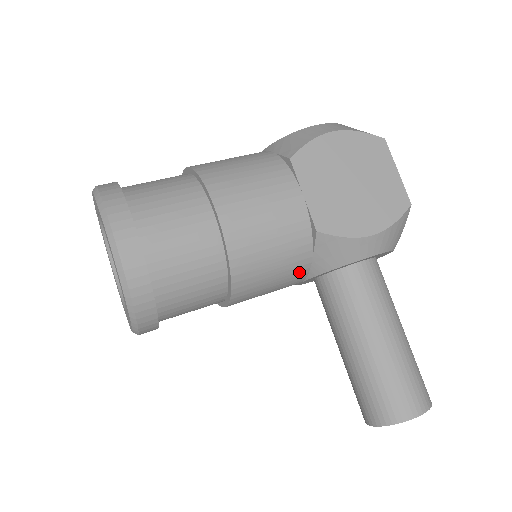
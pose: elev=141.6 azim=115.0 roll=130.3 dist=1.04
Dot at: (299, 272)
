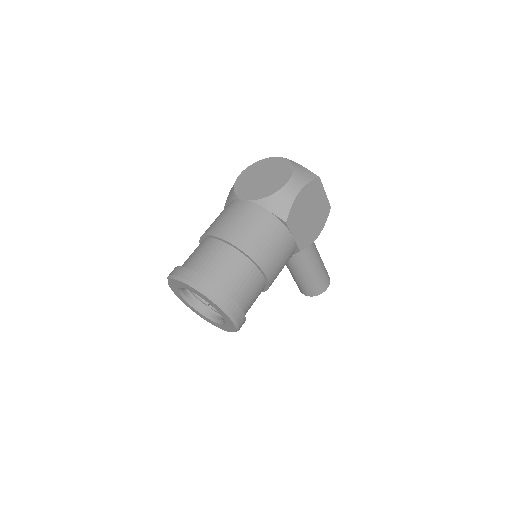
Dot at: occluded
